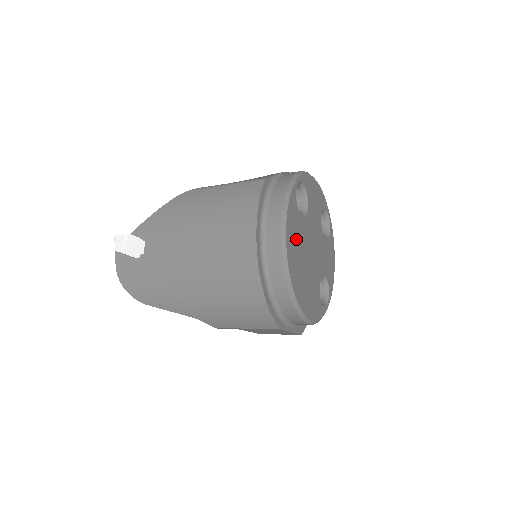
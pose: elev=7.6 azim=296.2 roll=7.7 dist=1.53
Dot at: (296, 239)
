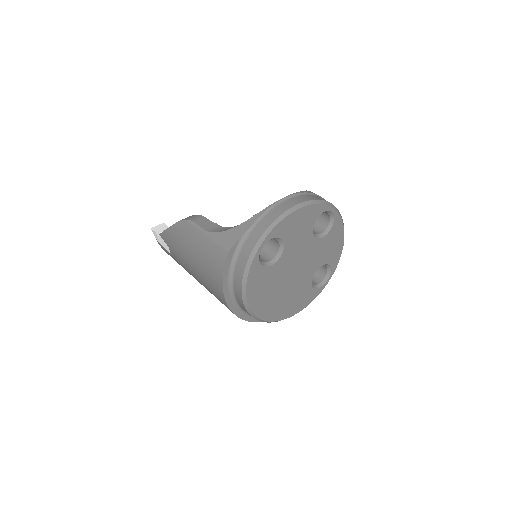
Dot at: (265, 288)
